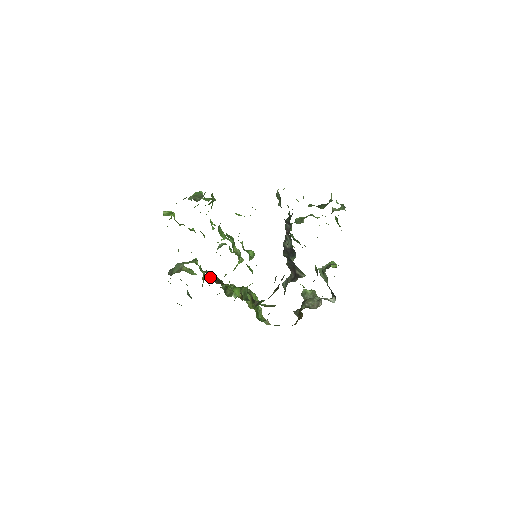
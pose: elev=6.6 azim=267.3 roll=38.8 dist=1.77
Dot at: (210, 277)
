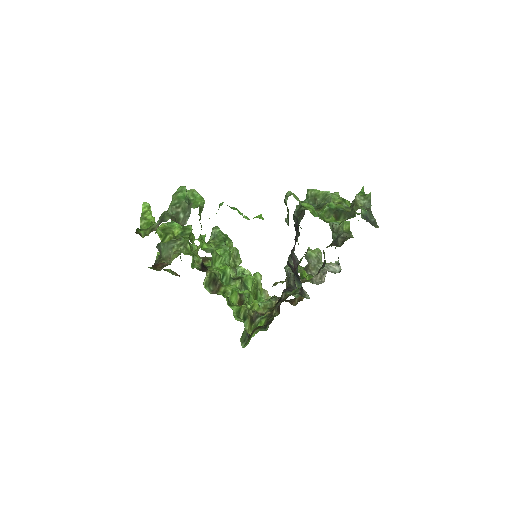
Dot at: (205, 283)
